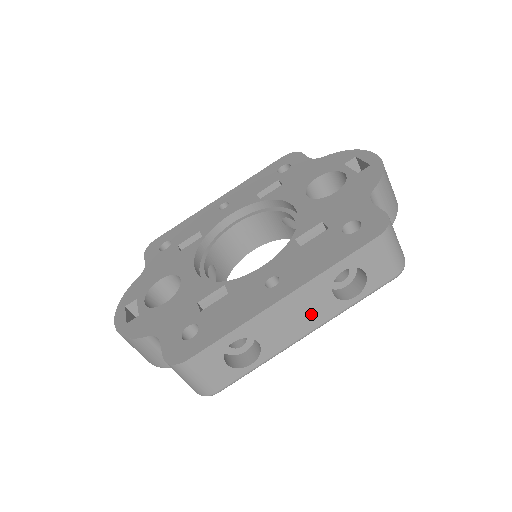
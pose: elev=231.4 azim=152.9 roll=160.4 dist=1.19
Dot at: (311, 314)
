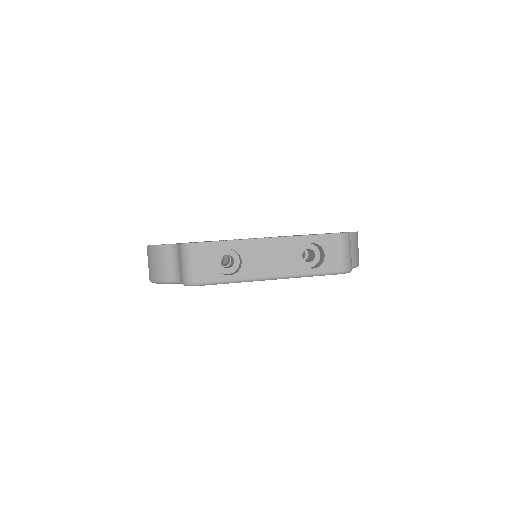
Dot at: (281, 262)
